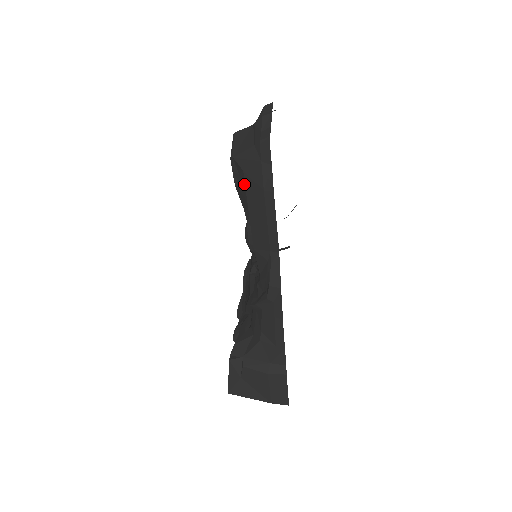
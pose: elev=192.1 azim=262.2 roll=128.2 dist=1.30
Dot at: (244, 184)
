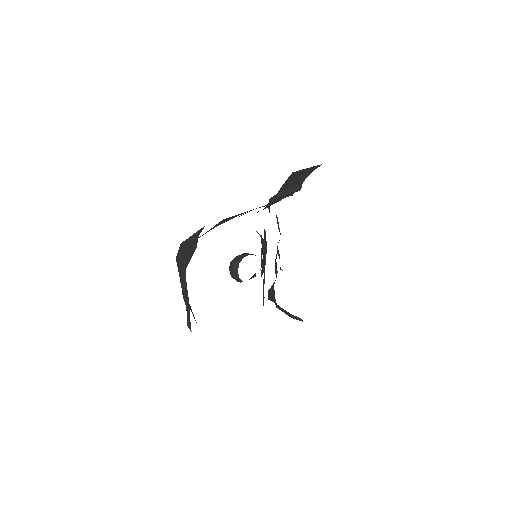
Dot at: occluded
